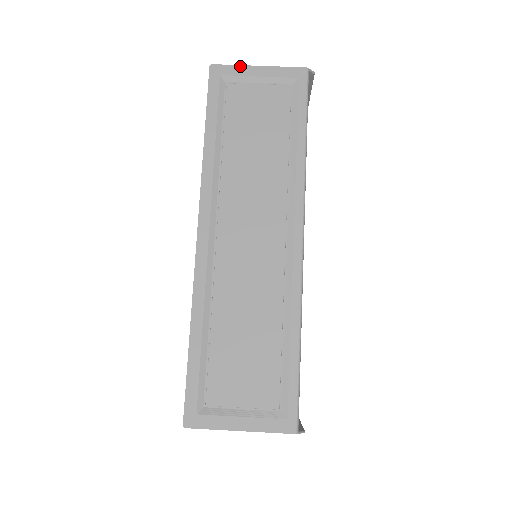
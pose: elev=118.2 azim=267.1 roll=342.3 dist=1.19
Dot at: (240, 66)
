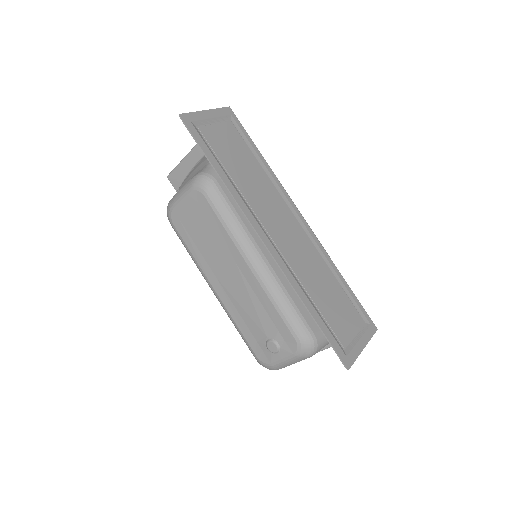
Dot at: (197, 112)
